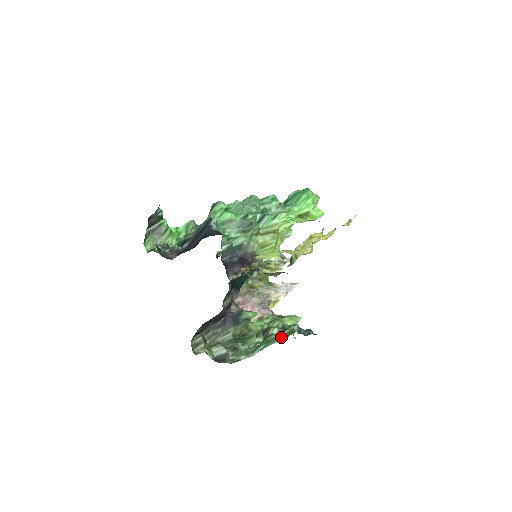
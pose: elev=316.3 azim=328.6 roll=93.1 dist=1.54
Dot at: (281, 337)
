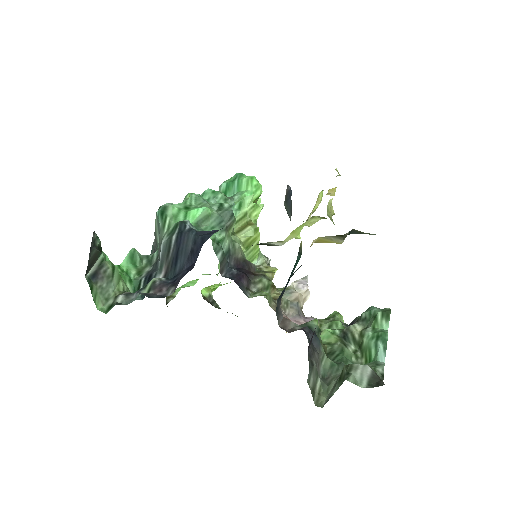
Dot at: (382, 324)
